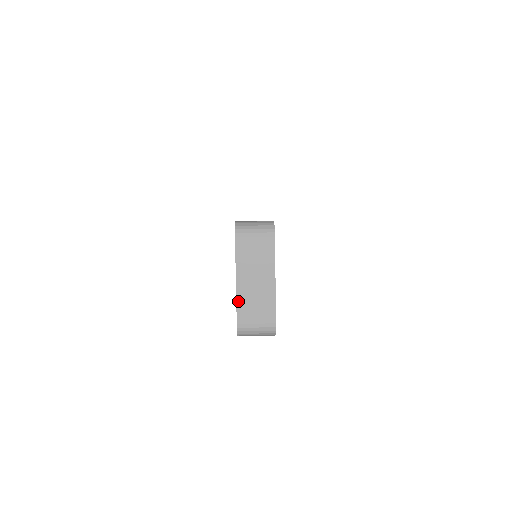
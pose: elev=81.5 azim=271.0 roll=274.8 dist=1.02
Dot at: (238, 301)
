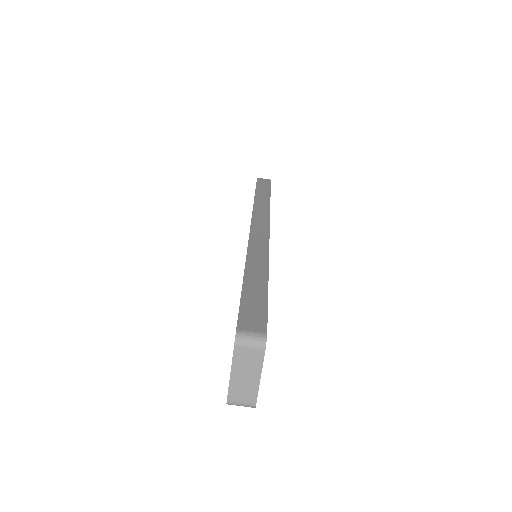
Dot at: (230, 387)
